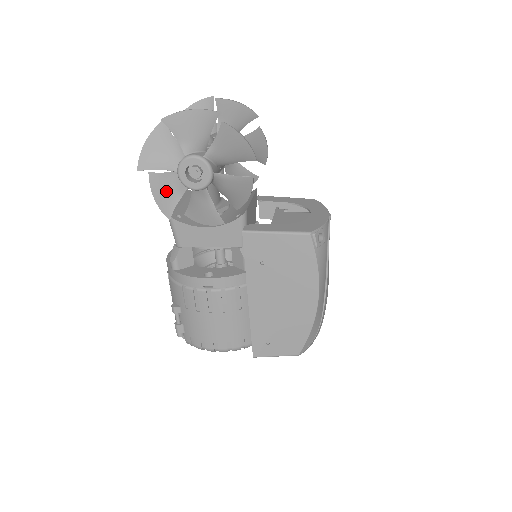
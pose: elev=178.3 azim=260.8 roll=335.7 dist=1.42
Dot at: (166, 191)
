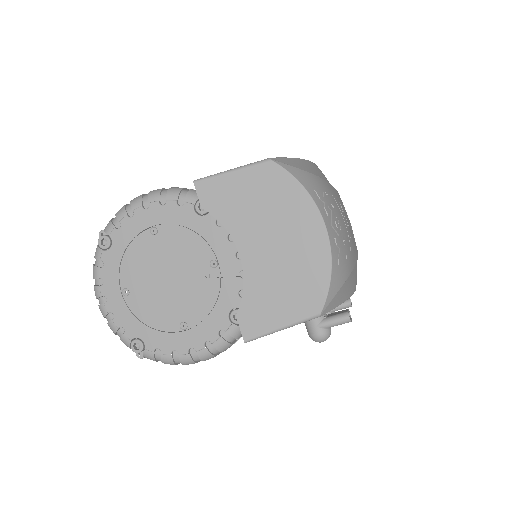
Dot at: occluded
